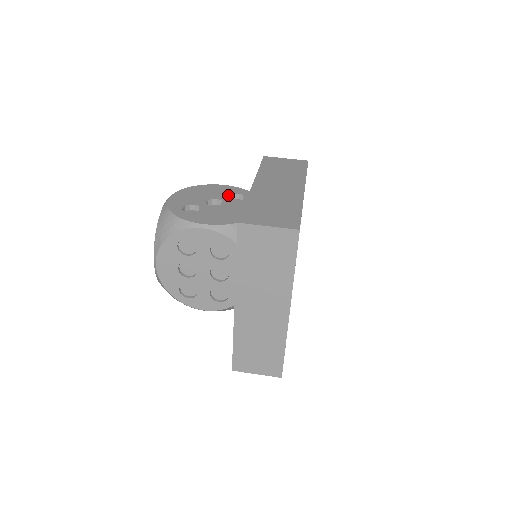
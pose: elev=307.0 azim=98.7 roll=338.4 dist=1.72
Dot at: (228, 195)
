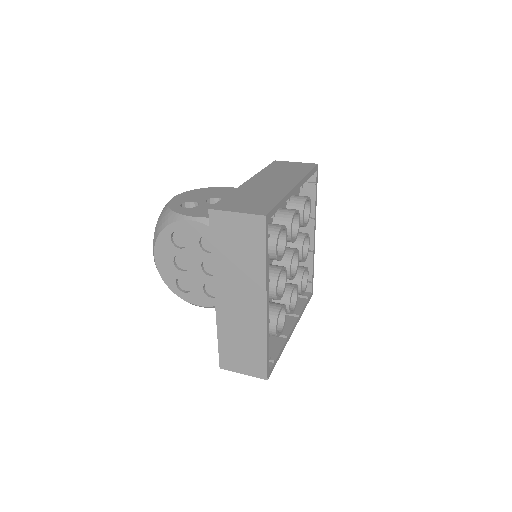
Dot at: occluded
